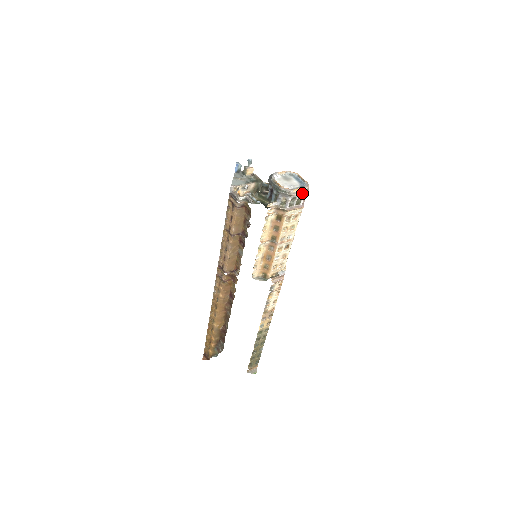
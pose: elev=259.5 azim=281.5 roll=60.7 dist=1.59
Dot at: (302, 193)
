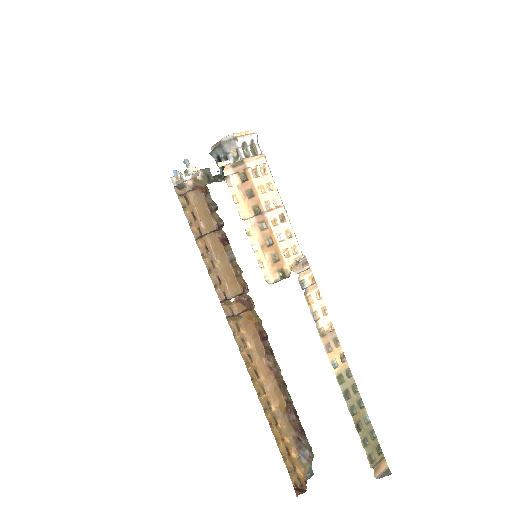
Dot at: (249, 135)
